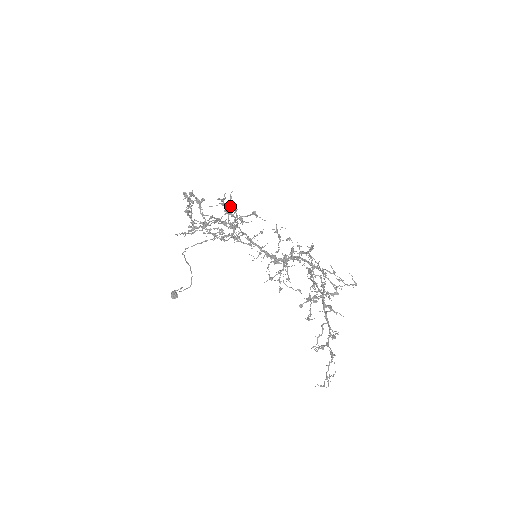
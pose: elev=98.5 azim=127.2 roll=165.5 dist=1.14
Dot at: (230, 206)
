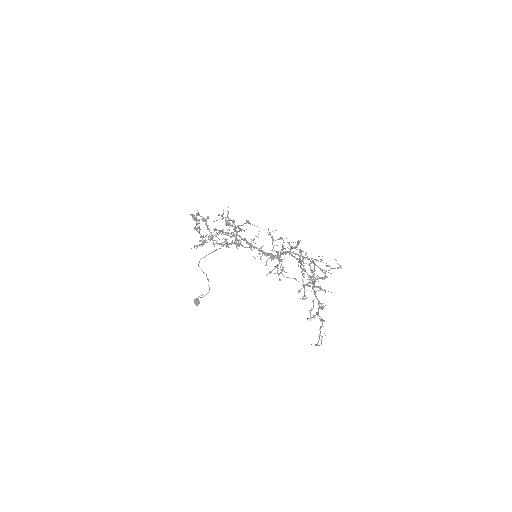
Dot at: occluded
